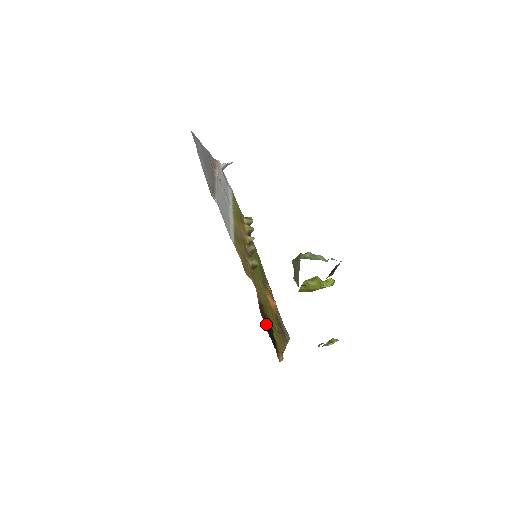
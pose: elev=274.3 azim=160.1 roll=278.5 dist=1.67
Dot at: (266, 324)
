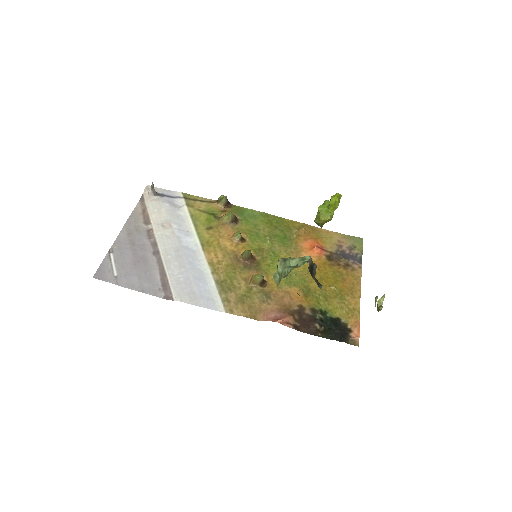
Dot at: (317, 328)
